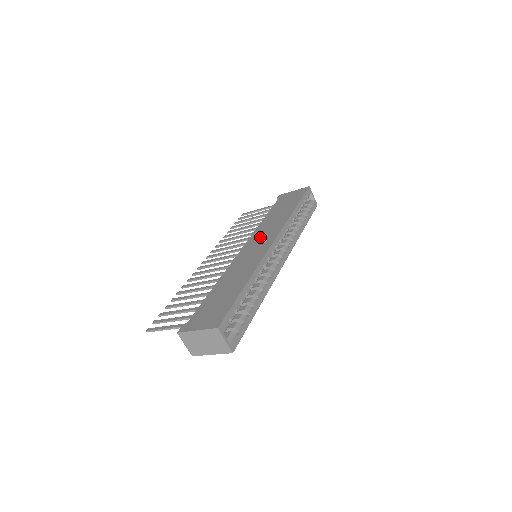
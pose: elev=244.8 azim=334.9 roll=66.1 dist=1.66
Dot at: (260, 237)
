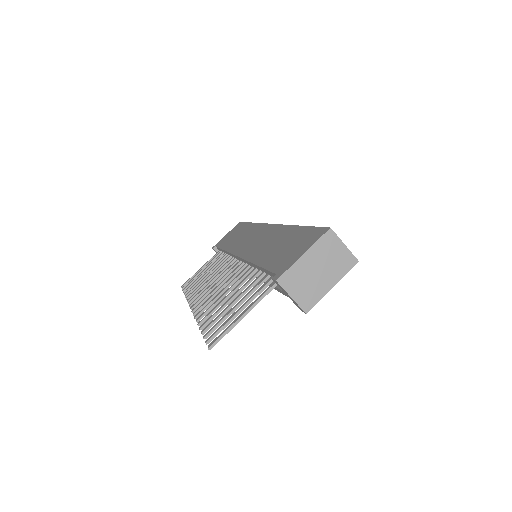
Dot at: (246, 241)
